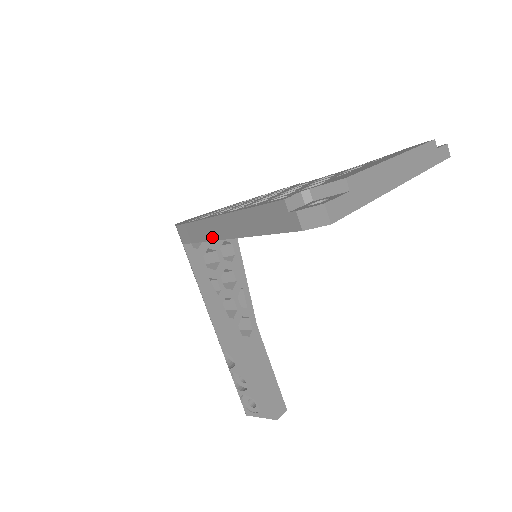
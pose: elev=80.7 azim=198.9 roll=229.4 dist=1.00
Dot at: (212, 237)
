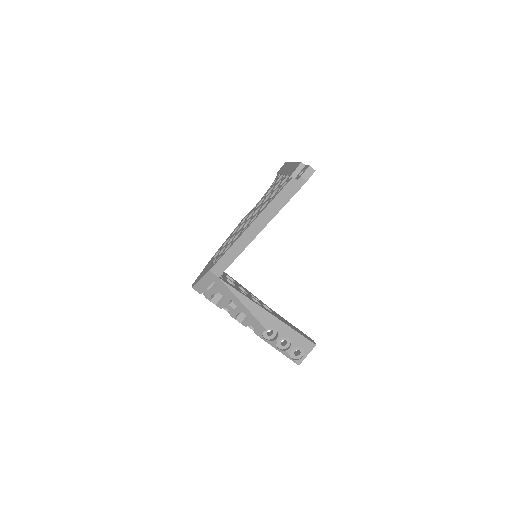
Dot at: (248, 243)
